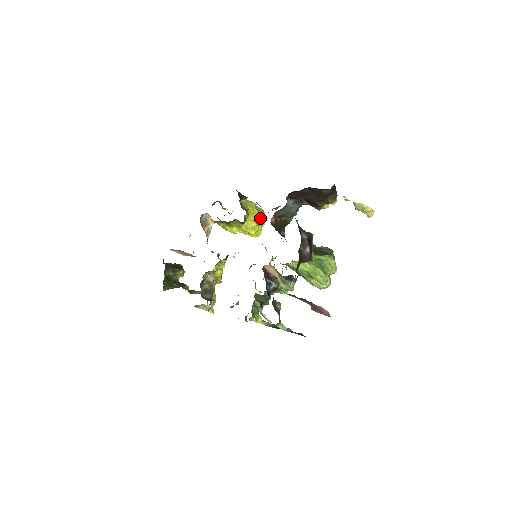
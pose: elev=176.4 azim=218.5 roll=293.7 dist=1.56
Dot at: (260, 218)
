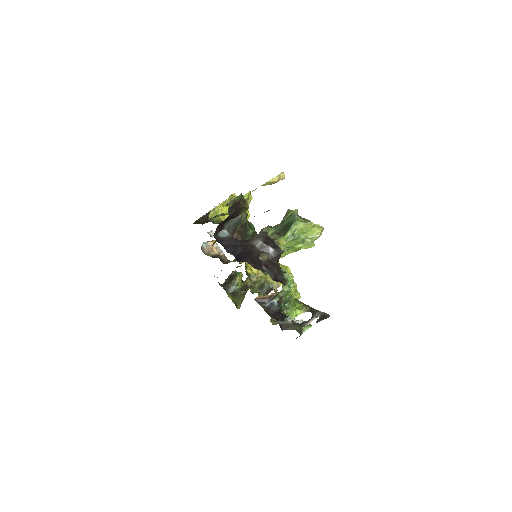
Dot at: occluded
